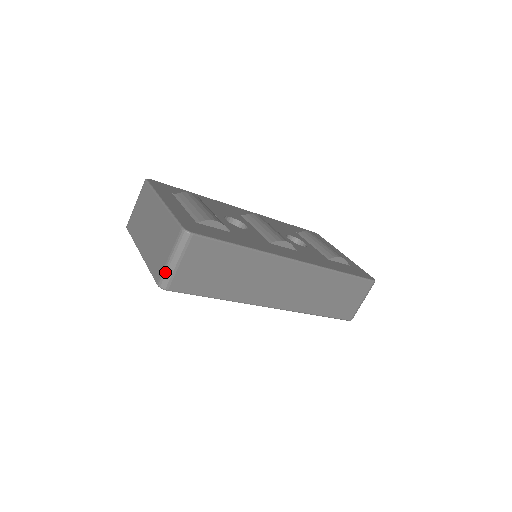
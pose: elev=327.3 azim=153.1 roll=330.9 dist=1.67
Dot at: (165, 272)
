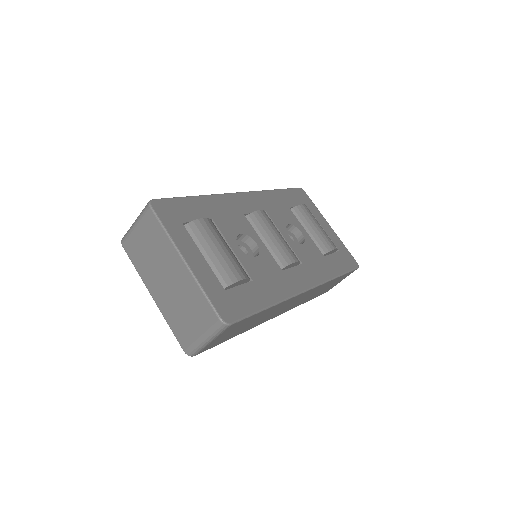
Dot at: (195, 347)
